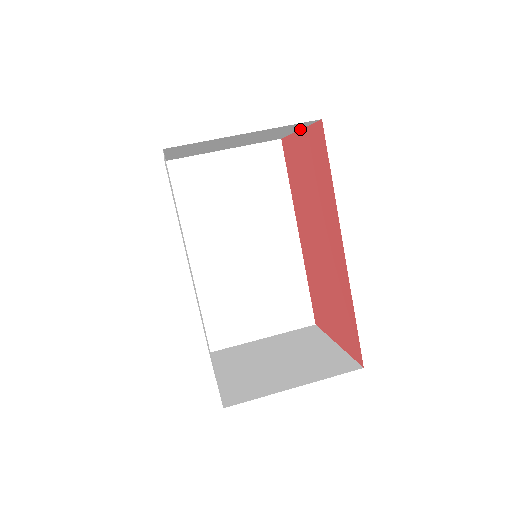
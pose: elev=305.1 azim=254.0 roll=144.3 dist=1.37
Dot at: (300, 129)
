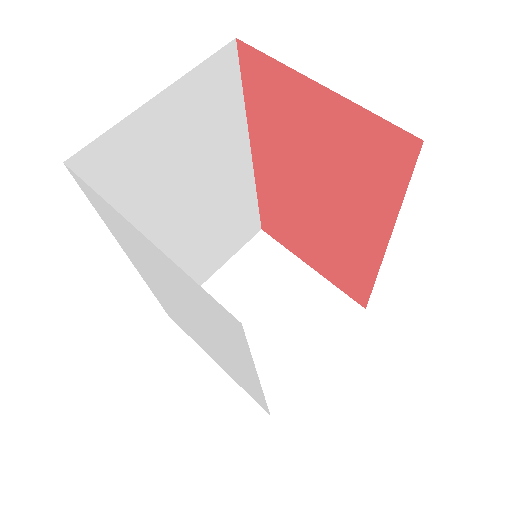
Dot at: occluded
